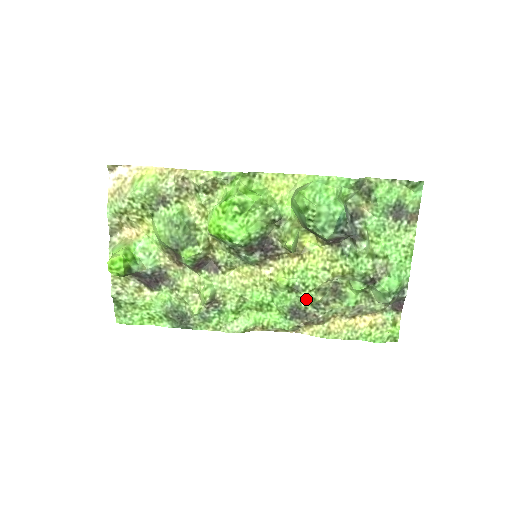
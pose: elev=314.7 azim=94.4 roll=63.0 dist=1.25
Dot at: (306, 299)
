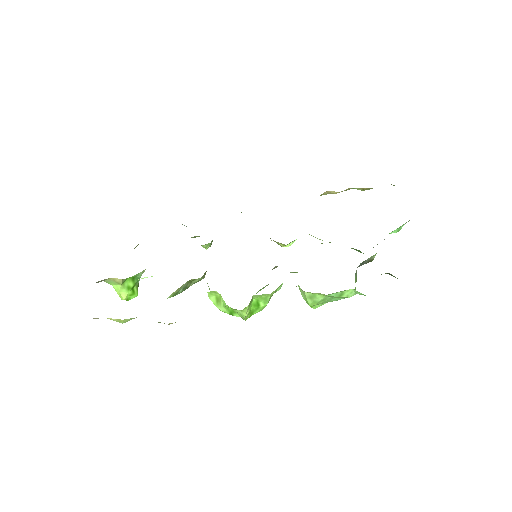
Dot at: occluded
